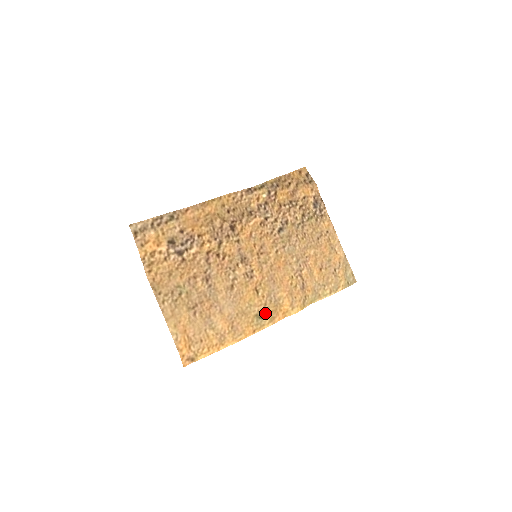
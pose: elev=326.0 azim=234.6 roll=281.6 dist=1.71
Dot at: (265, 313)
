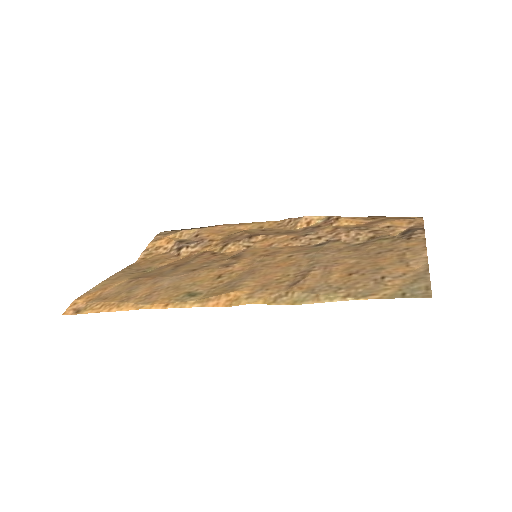
Dot at: (203, 294)
